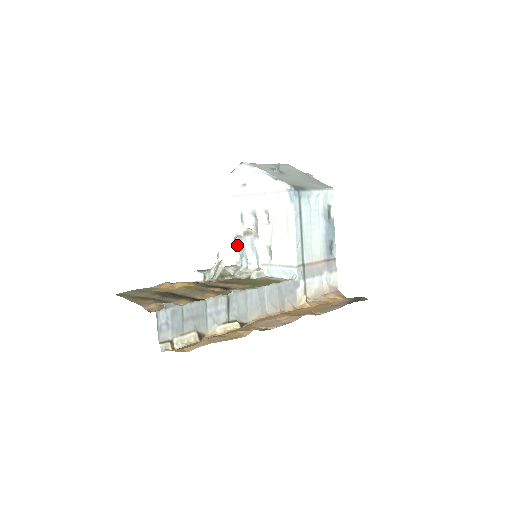
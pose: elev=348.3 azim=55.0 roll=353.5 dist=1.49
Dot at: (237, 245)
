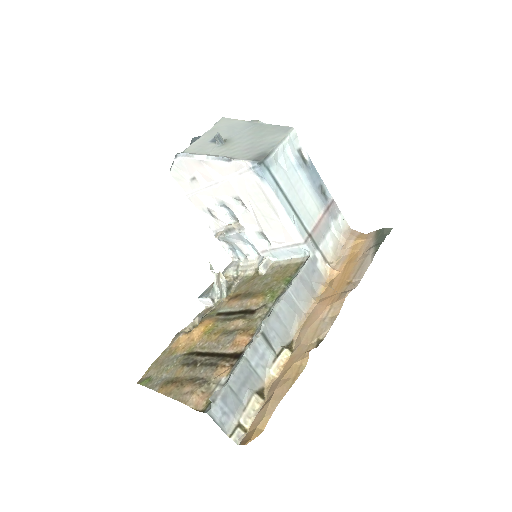
Dot at: (222, 242)
